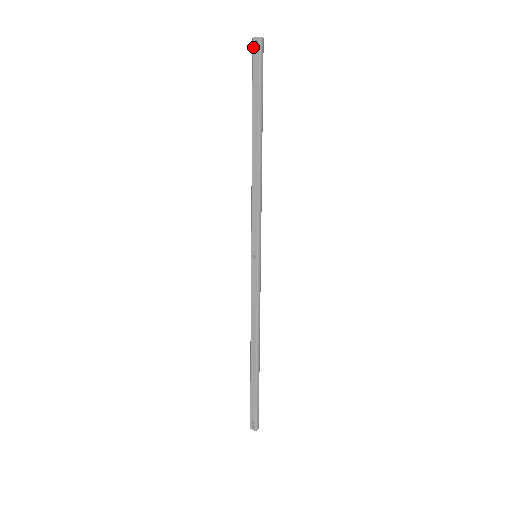
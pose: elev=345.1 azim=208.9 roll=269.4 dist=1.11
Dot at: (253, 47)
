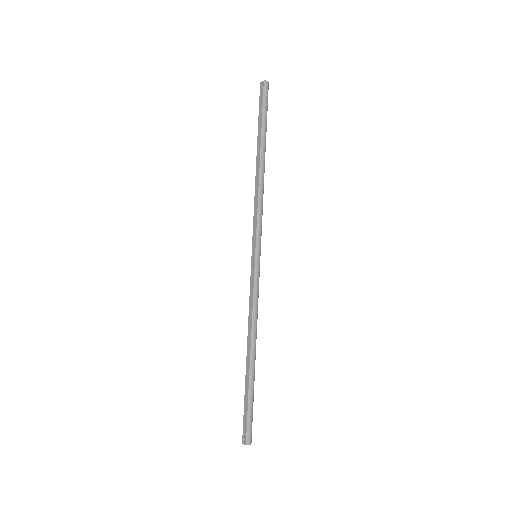
Dot at: (260, 89)
